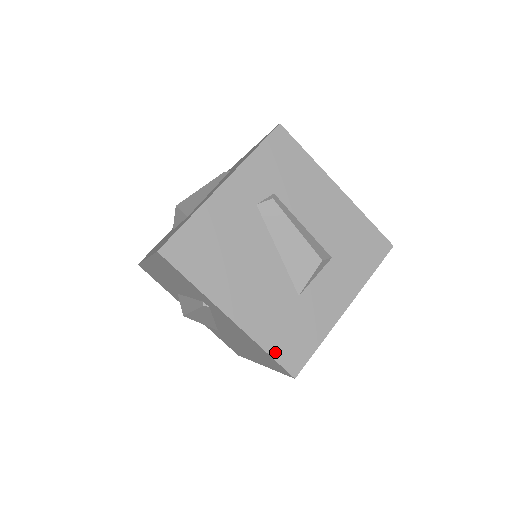
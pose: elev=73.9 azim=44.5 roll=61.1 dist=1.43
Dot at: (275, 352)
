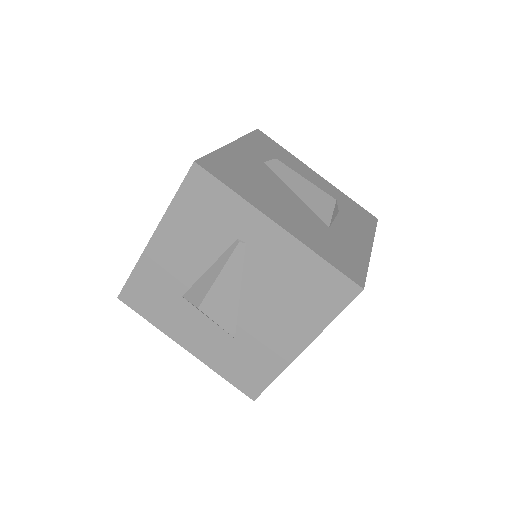
Dot at: (334, 263)
